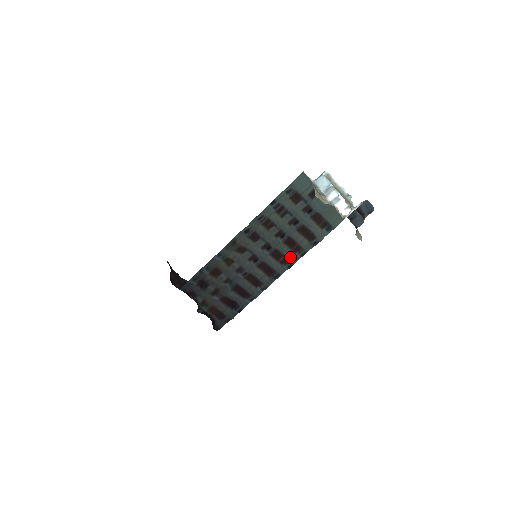
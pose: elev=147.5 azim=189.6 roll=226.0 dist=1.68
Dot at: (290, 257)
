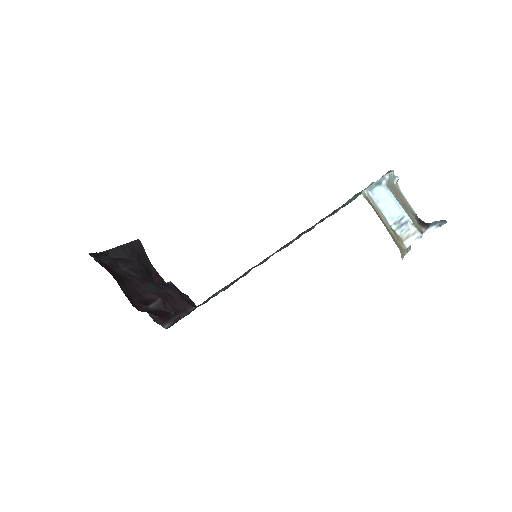
Dot at: occluded
